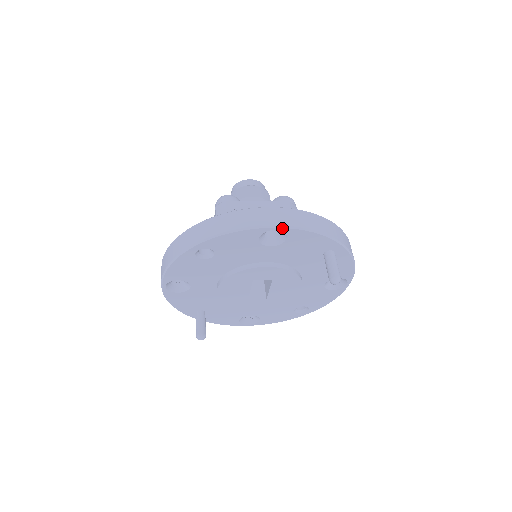
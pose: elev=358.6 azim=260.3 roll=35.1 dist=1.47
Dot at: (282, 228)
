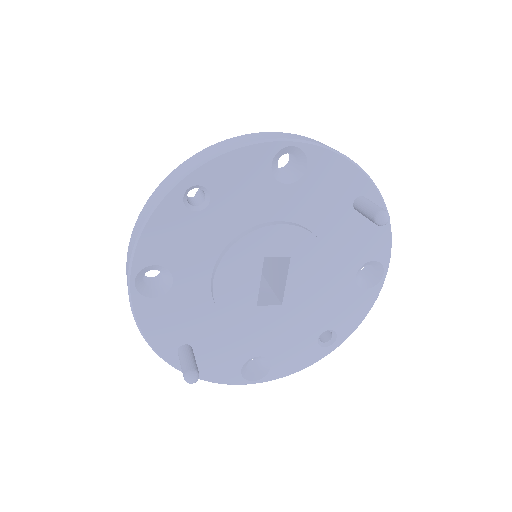
Dot at: (301, 143)
